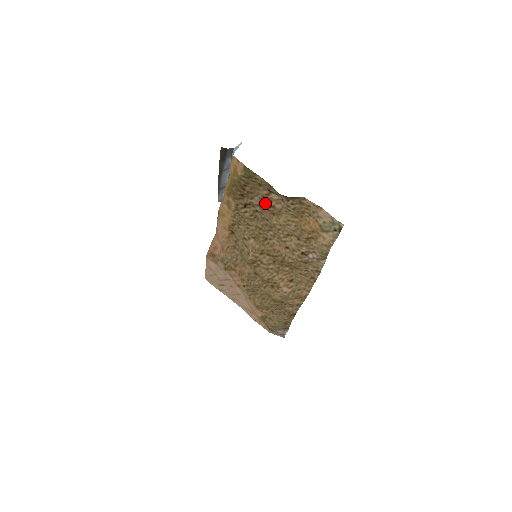
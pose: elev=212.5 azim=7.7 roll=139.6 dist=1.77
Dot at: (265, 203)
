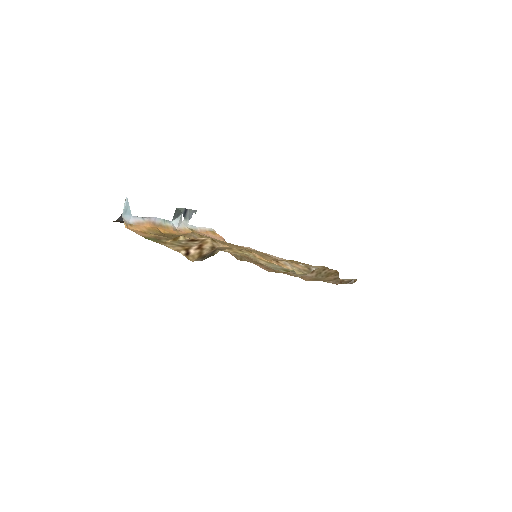
Dot at: occluded
